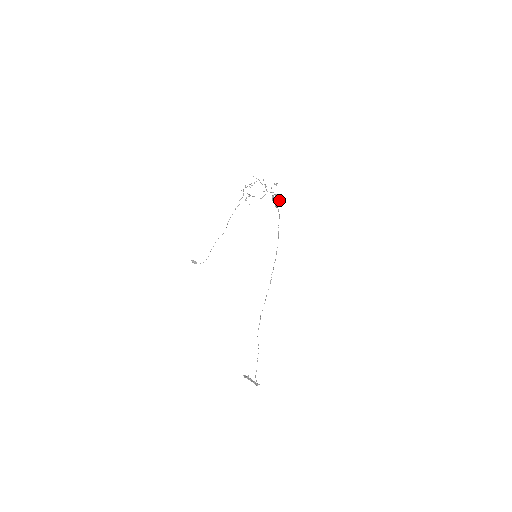
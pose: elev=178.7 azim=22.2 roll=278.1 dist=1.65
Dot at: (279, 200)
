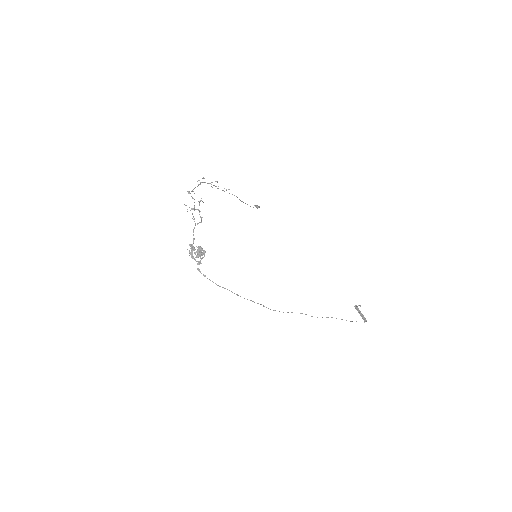
Dot at: (196, 252)
